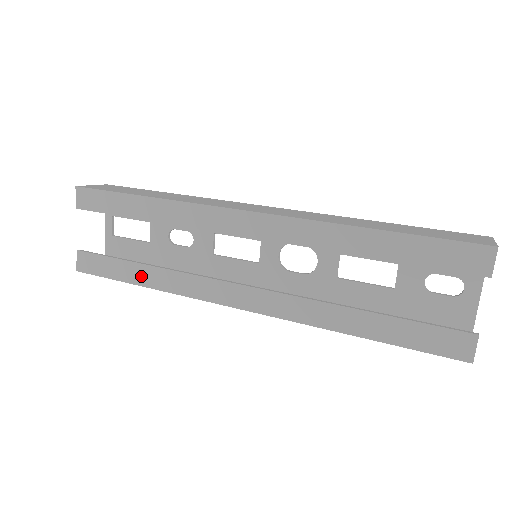
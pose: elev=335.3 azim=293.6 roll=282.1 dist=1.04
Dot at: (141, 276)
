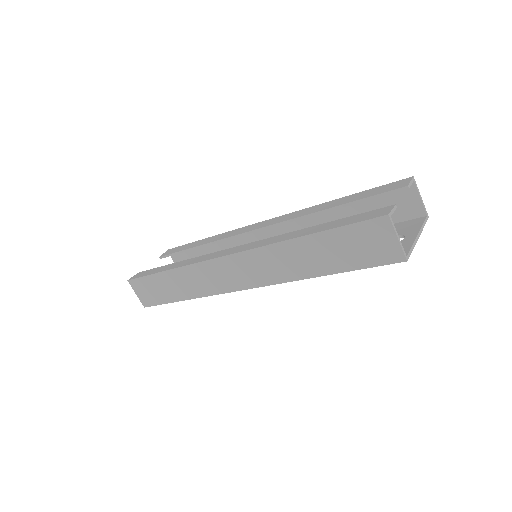
Dot at: (170, 267)
